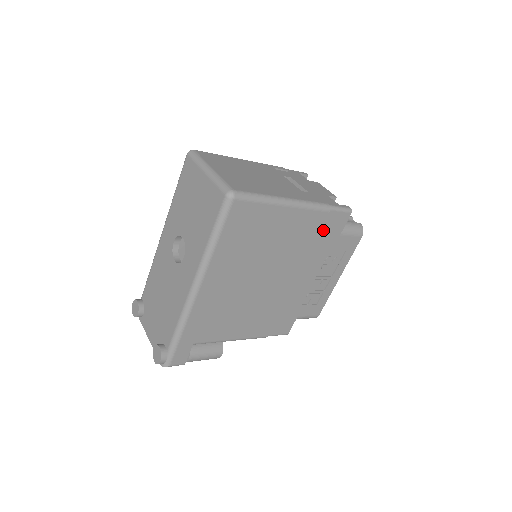
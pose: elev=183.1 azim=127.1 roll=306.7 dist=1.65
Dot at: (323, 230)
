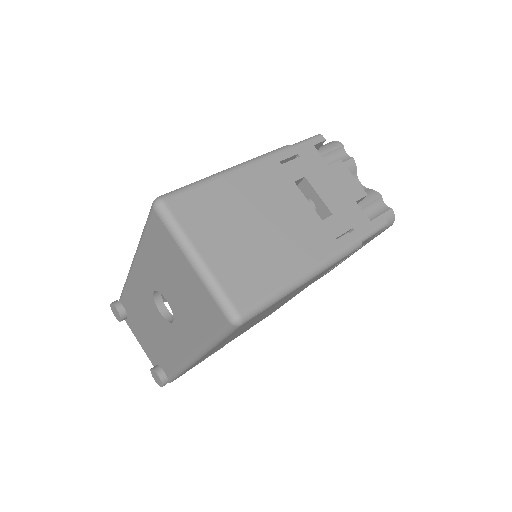
Dot at: occluded
